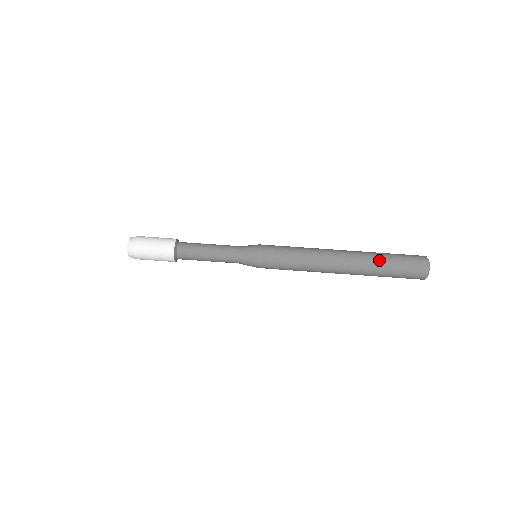
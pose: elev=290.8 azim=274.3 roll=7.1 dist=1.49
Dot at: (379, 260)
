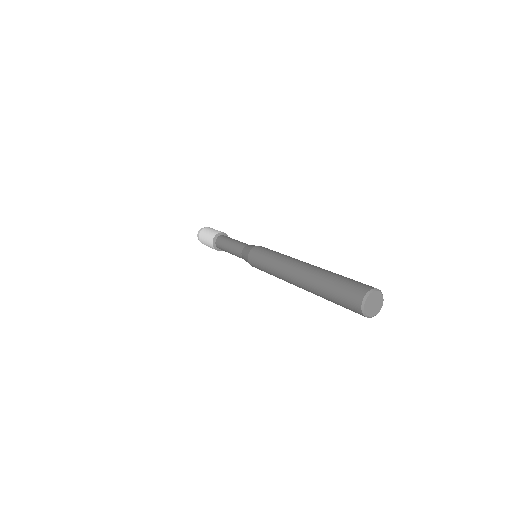
Dot at: (324, 277)
